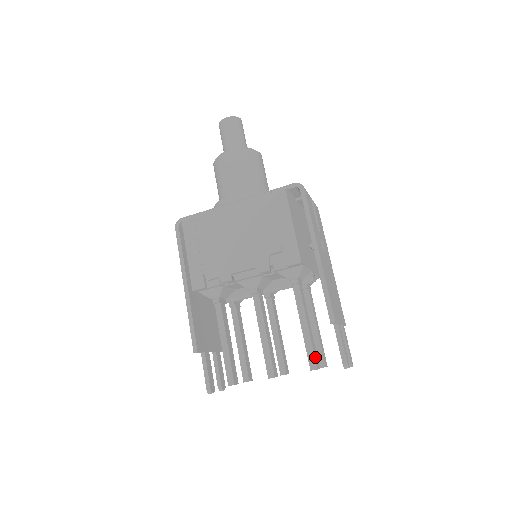
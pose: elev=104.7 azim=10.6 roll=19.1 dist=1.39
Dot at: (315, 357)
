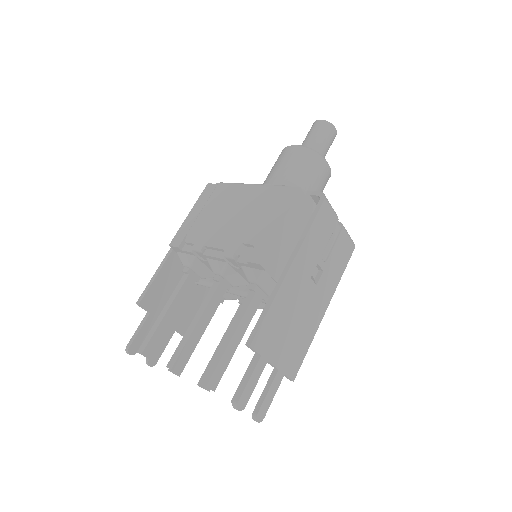
Dot at: (215, 374)
